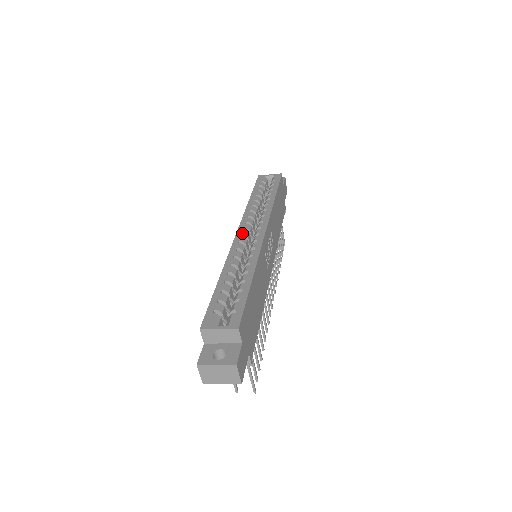
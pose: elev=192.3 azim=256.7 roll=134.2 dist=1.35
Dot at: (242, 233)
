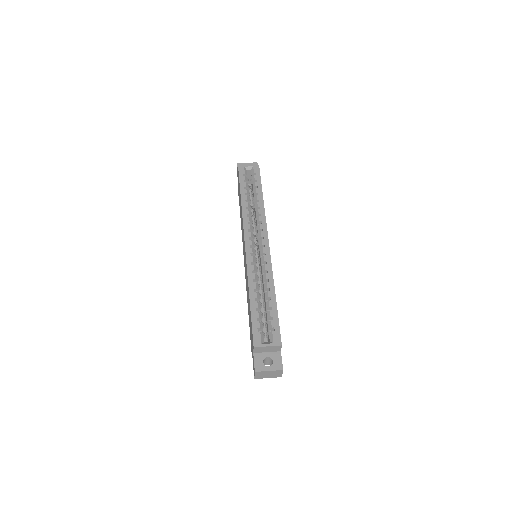
Dot at: (250, 244)
